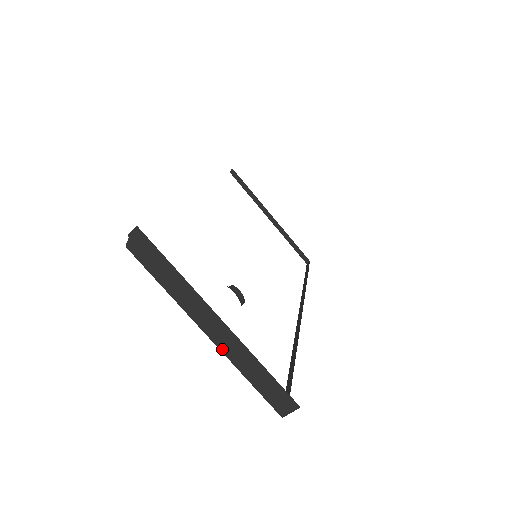
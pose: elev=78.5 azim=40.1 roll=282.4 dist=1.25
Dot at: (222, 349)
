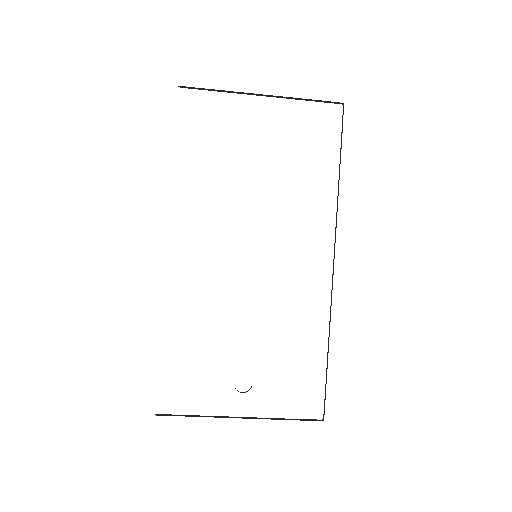
Dot at: occluded
